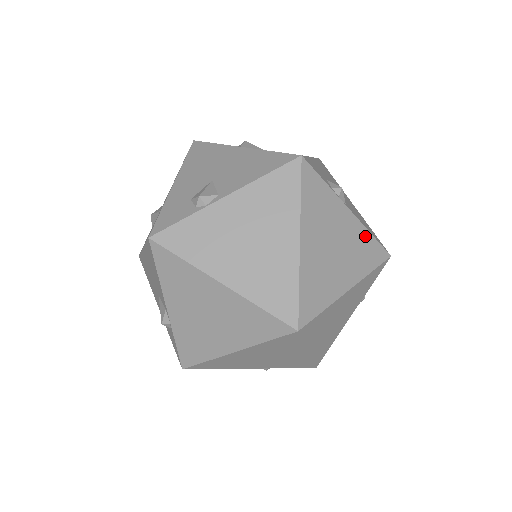
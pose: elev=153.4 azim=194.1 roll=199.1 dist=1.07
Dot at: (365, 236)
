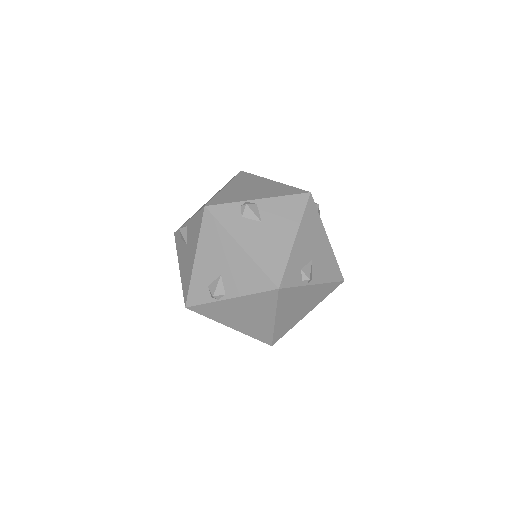
Dot at: (324, 287)
